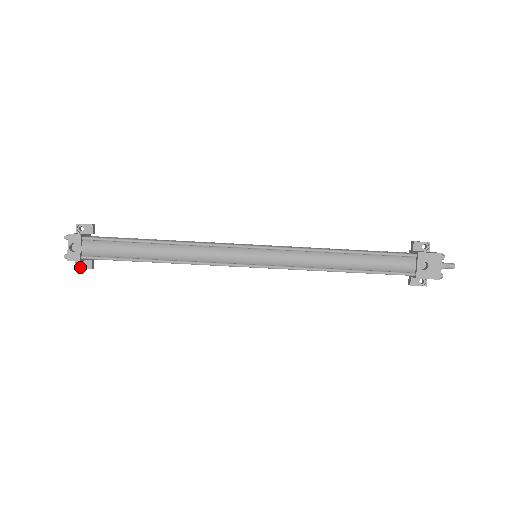
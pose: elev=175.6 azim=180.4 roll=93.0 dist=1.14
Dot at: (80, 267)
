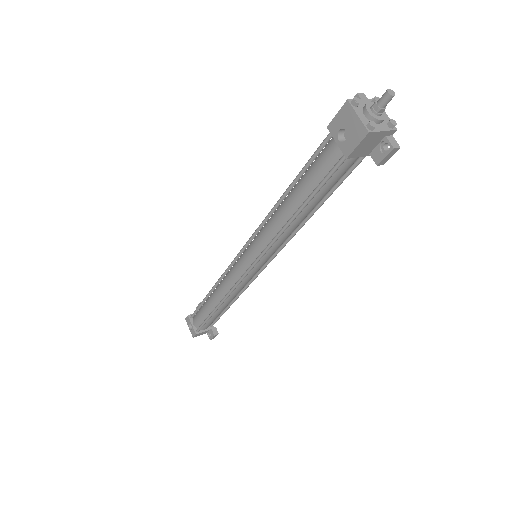
Dot at: (212, 337)
